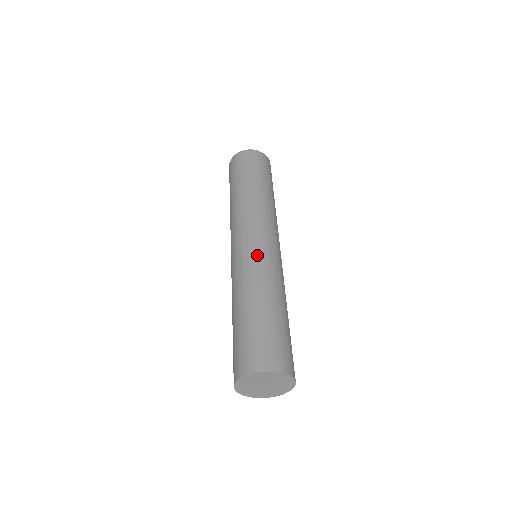
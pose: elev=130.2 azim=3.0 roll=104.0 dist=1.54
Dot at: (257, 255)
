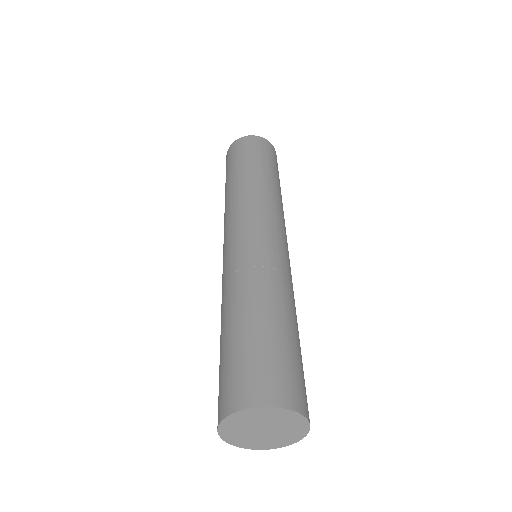
Dot at: (248, 250)
